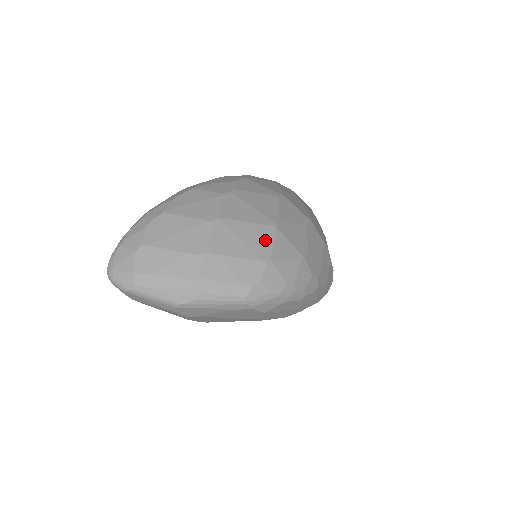
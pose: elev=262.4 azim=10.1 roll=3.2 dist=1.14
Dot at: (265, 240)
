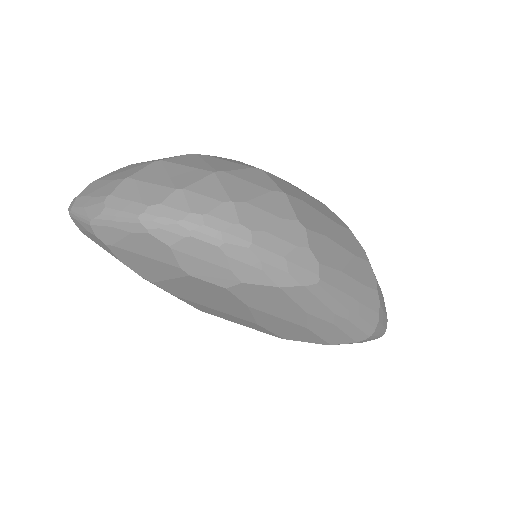
Dot at: (191, 177)
